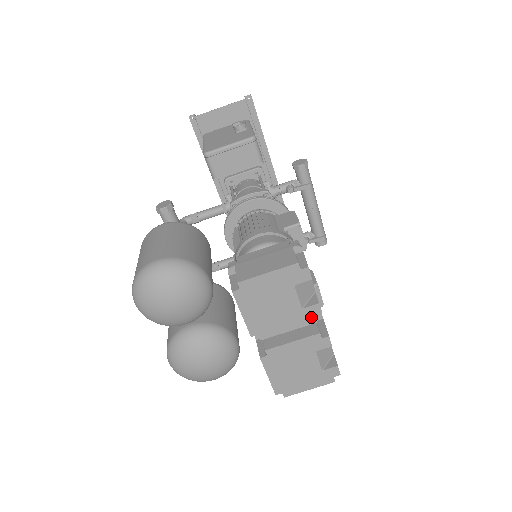
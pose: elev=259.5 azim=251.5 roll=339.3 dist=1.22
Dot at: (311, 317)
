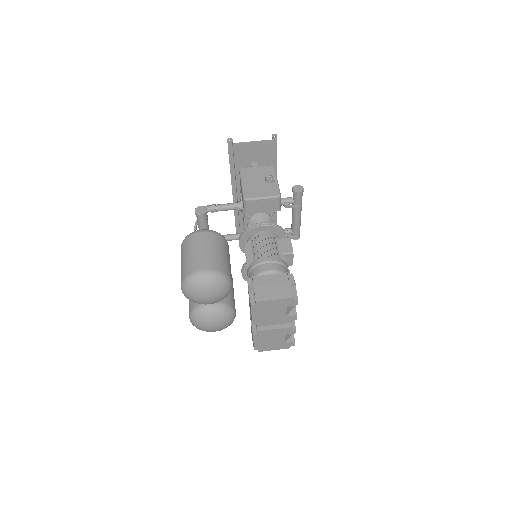
Dot at: (290, 320)
